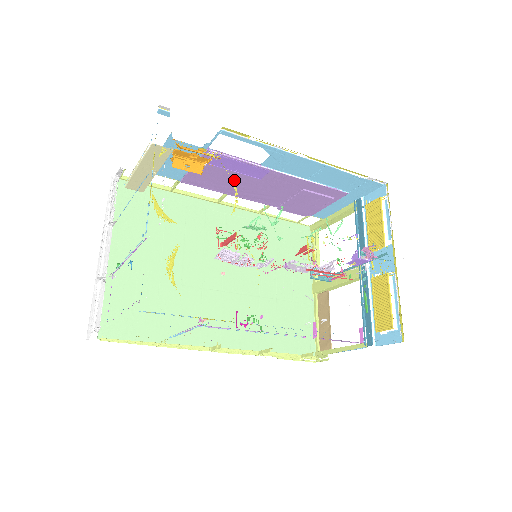
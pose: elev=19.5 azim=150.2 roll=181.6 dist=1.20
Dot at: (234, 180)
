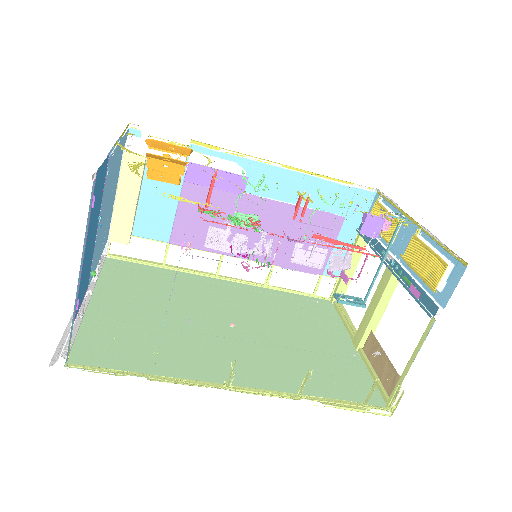
Dot at: (222, 225)
